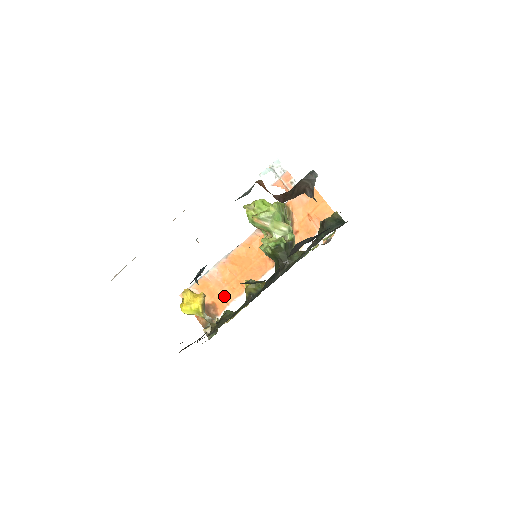
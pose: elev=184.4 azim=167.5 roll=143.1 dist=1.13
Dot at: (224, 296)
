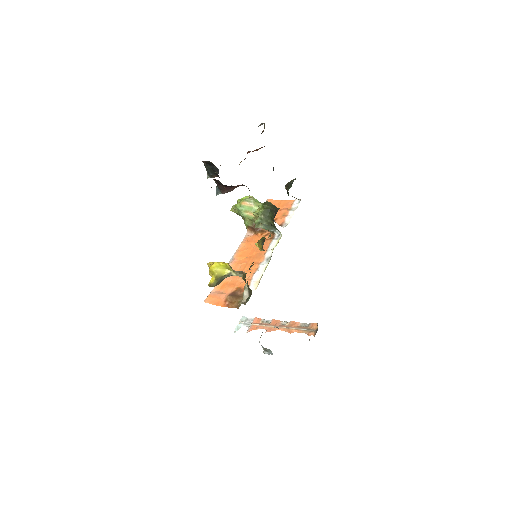
Dot at: occluded
